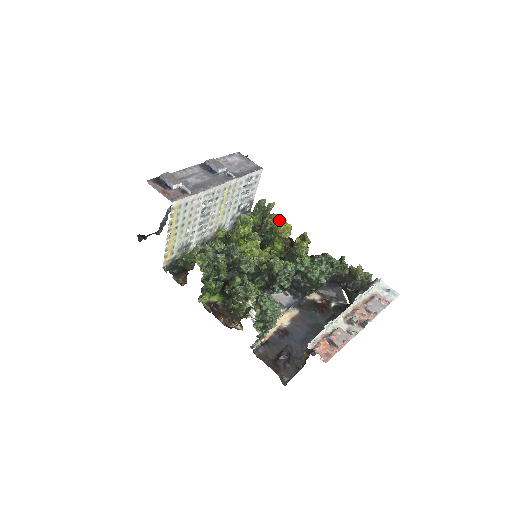
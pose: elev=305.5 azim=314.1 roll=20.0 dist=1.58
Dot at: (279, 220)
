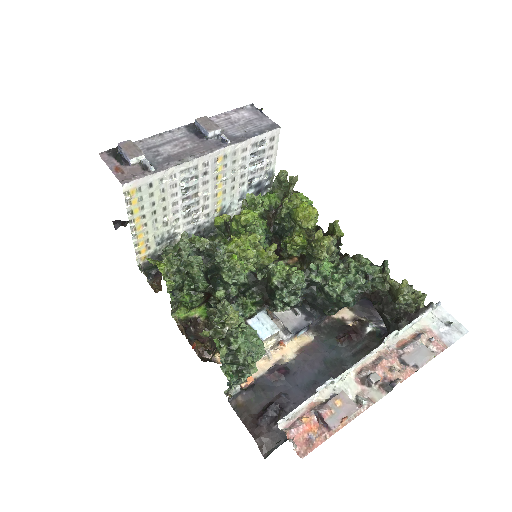
Dot at: (300, 202)
